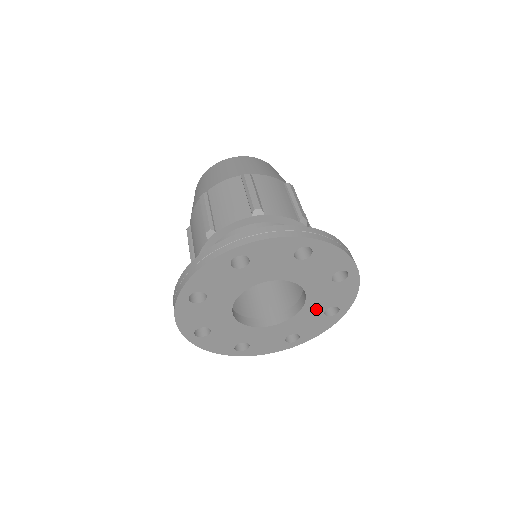
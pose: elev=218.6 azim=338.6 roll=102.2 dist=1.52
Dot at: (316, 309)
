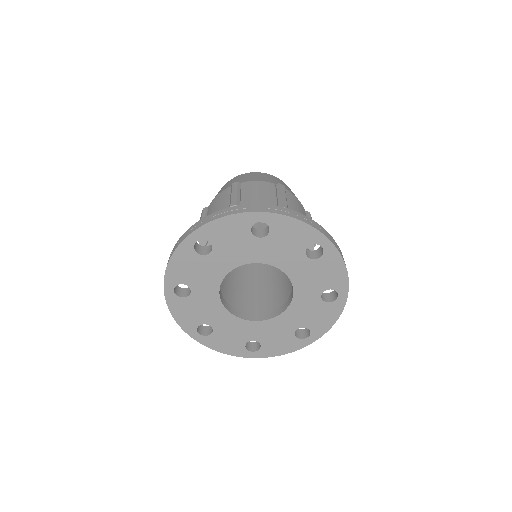
Dot at: (291, 322)
